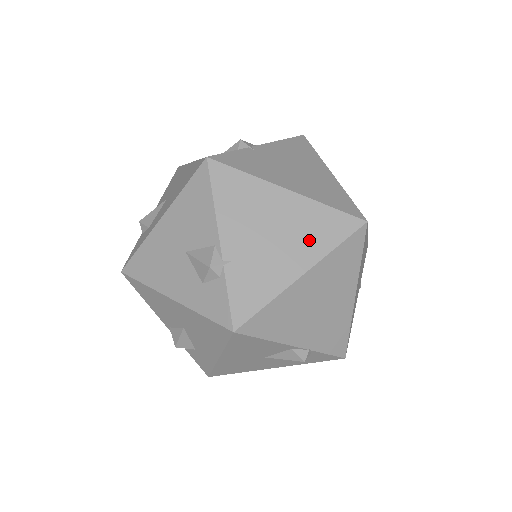
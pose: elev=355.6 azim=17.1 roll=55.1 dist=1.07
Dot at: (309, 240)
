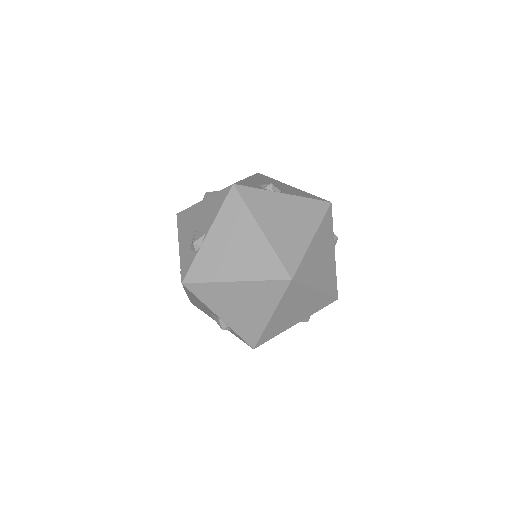
Dot at: (252, 266)
